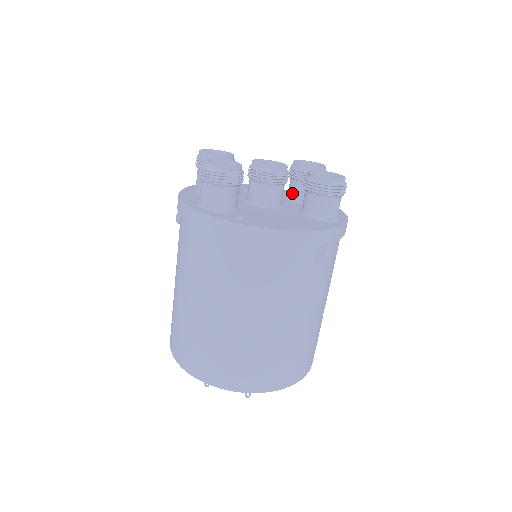
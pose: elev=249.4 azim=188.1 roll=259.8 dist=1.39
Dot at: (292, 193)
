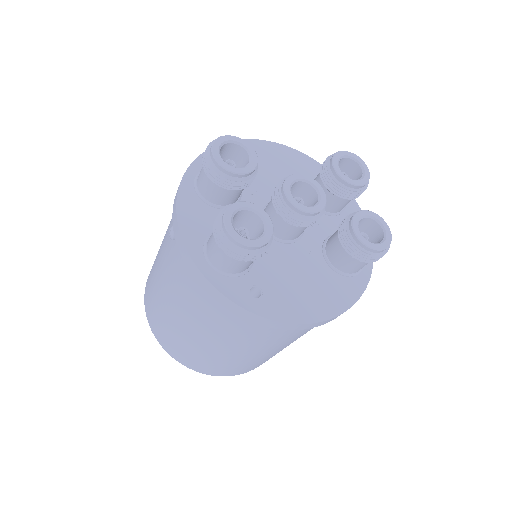
Dot at: occluded
